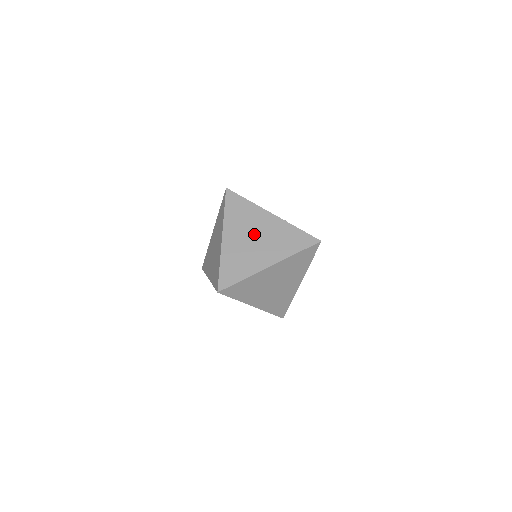
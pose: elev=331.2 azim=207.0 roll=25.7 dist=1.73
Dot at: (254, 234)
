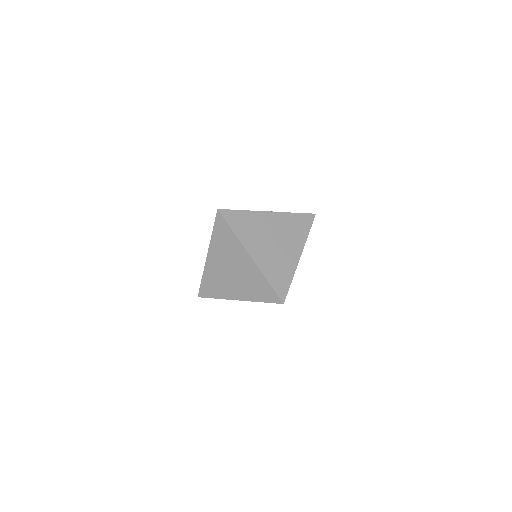
Dot at: (270, 237)
